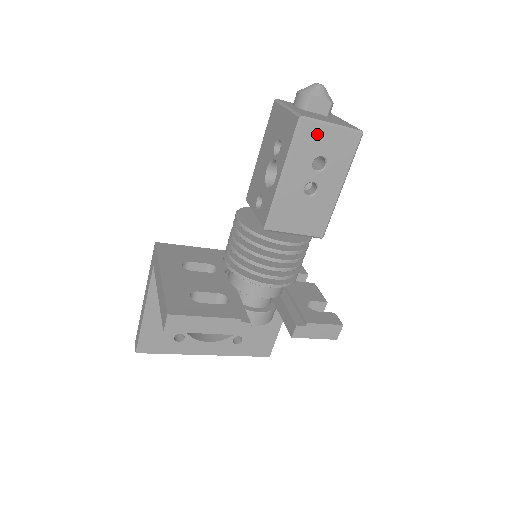
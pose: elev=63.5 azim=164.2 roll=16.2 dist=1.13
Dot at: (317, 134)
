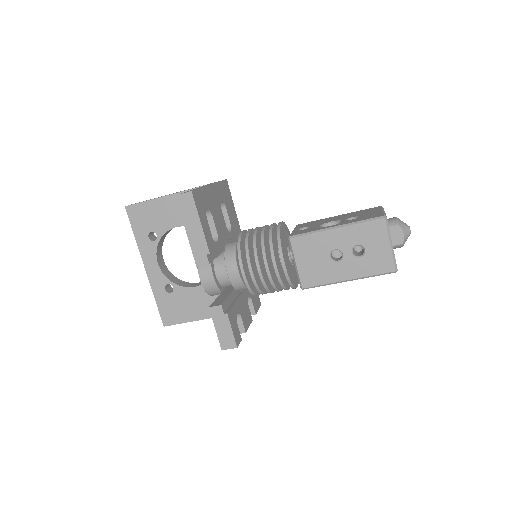
Dot at: (379, 236)
